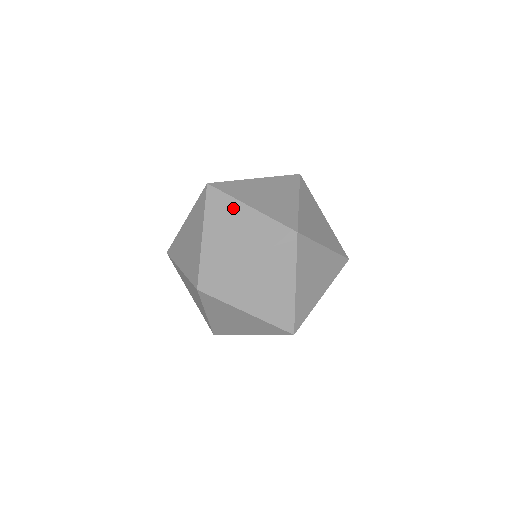
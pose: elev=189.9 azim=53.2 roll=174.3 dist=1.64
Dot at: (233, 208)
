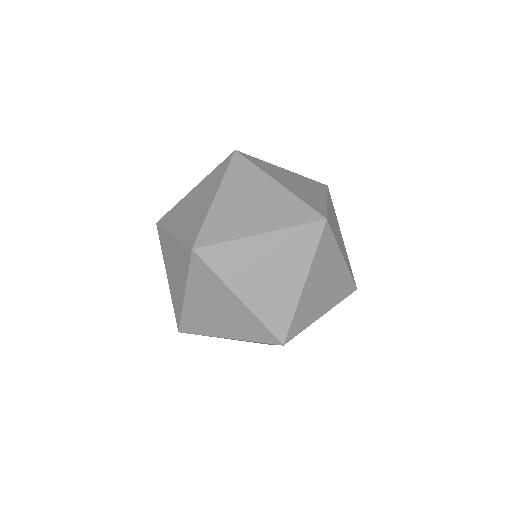
Dot at: (258, 179)
